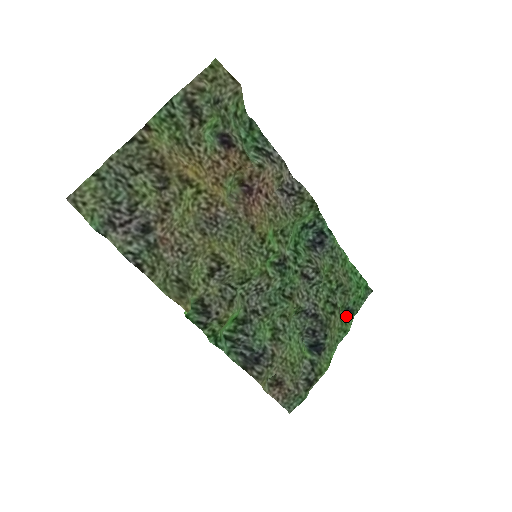
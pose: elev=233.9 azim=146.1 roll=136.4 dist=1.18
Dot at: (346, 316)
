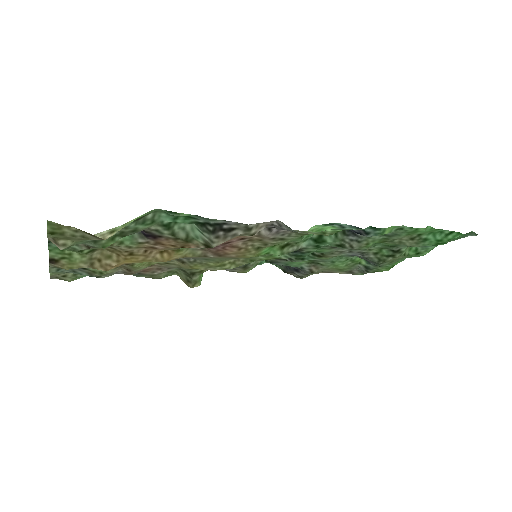
Dot at: (422, 247)
